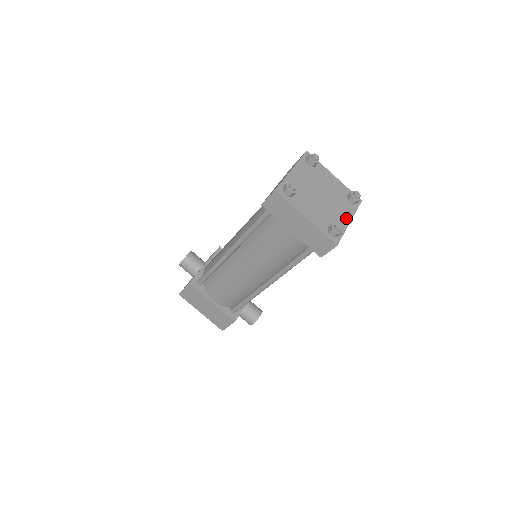
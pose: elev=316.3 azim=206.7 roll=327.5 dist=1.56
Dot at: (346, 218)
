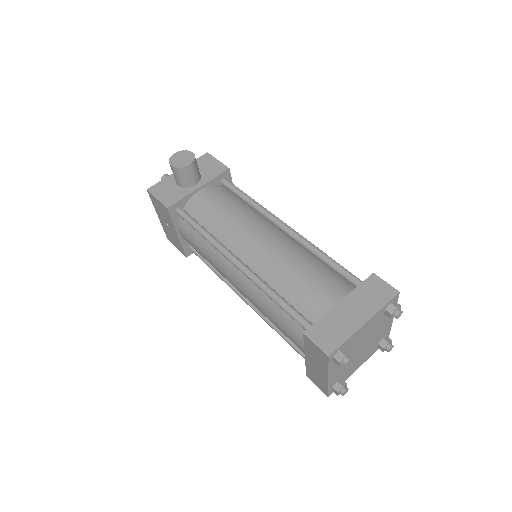
Dot at: (359, 365)
